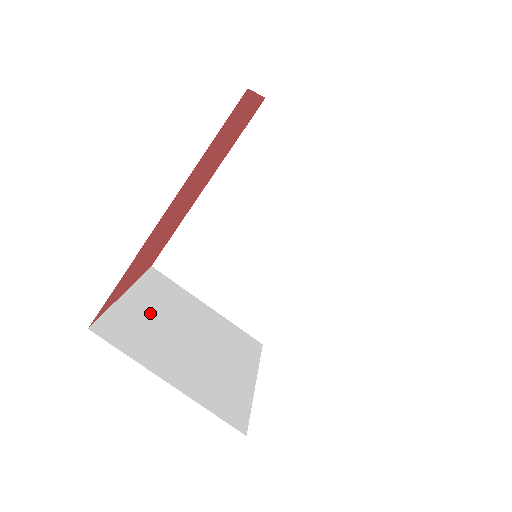
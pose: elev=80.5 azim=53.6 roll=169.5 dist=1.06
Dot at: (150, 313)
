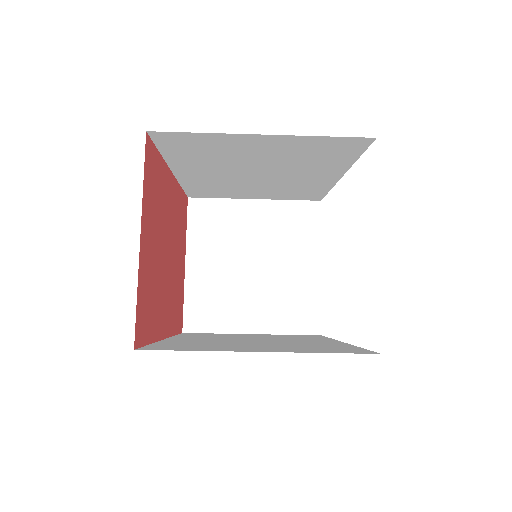
Dot at: (212, 269)
